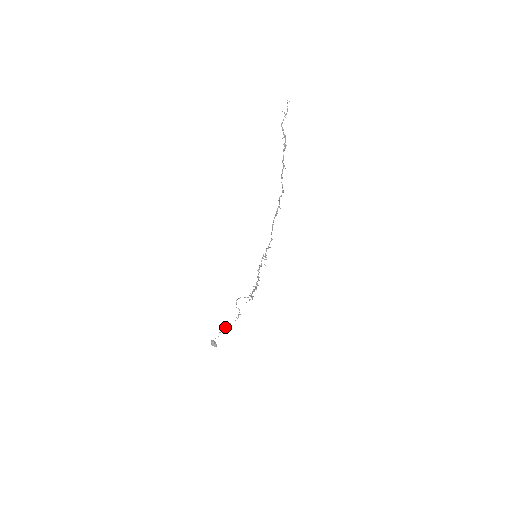
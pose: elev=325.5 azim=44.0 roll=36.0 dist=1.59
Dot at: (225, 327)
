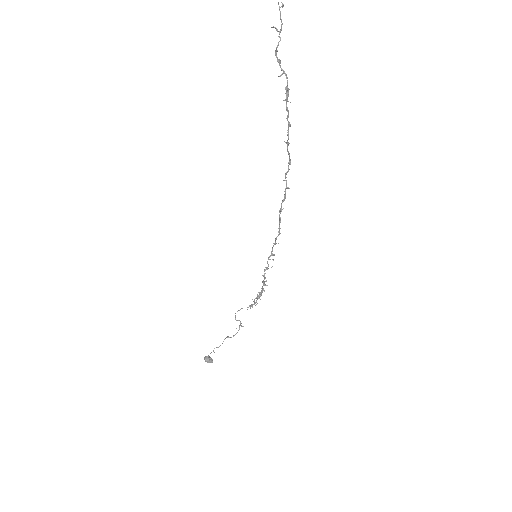
Dot at: occluded
